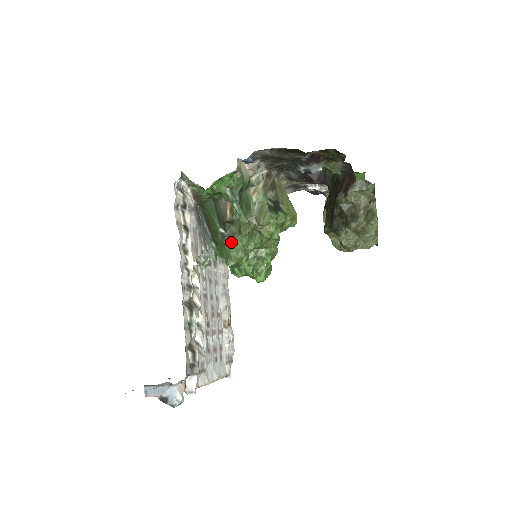
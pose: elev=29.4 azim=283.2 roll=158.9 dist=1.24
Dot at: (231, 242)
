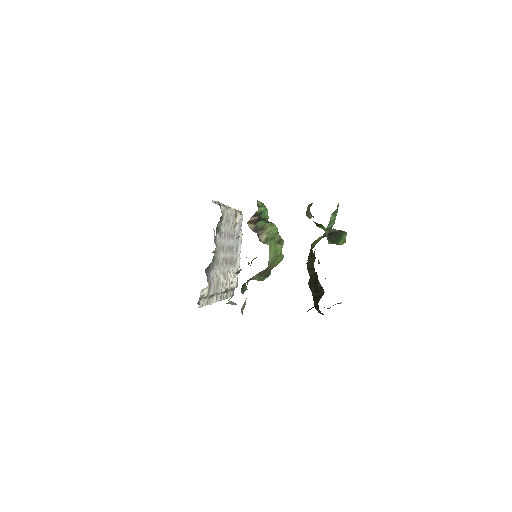
Dot at: occluded
